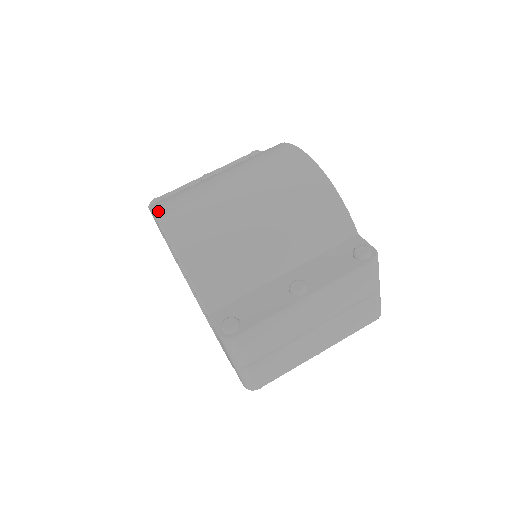
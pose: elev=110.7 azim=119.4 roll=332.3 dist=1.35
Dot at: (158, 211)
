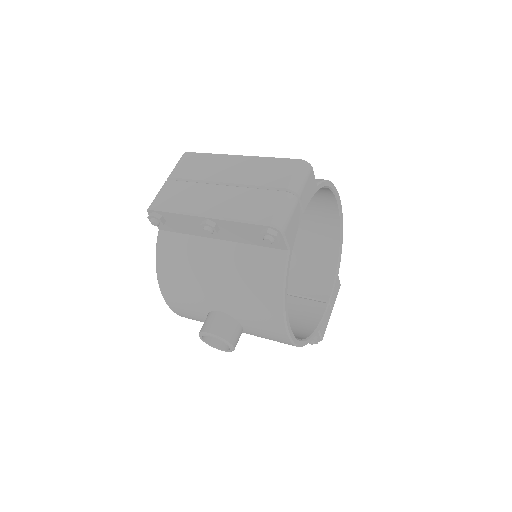
Dot at: occluded
